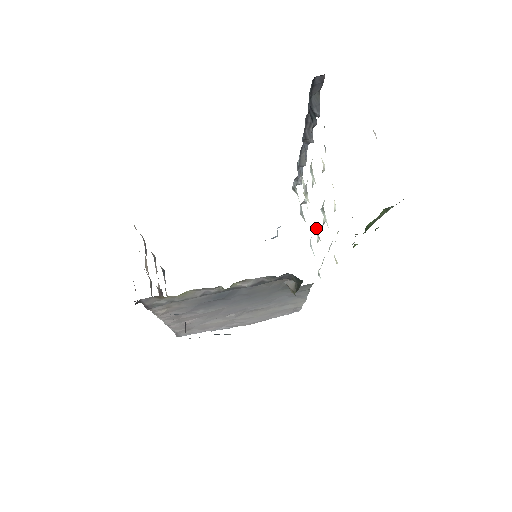
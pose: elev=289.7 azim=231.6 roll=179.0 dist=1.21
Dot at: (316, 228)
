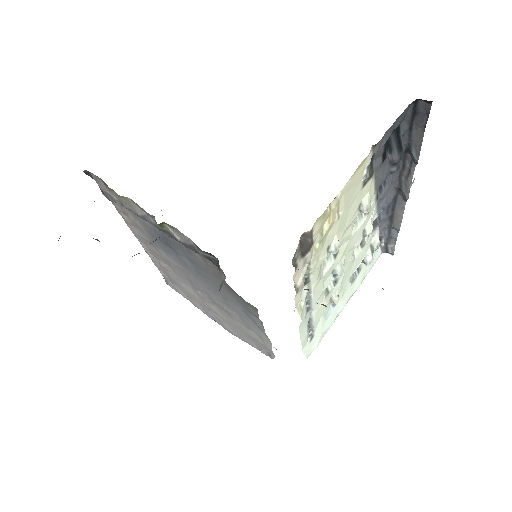
Dot at: (332, 279)
